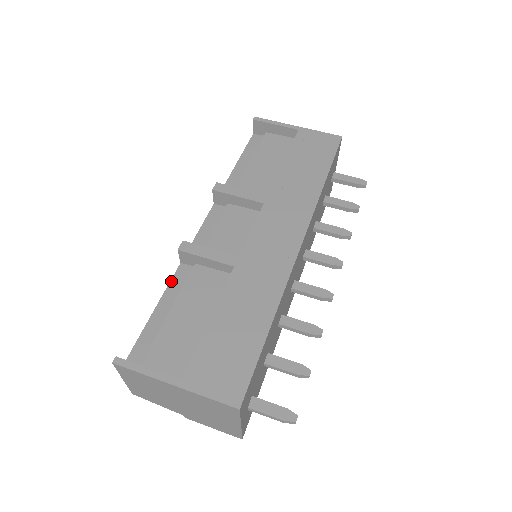
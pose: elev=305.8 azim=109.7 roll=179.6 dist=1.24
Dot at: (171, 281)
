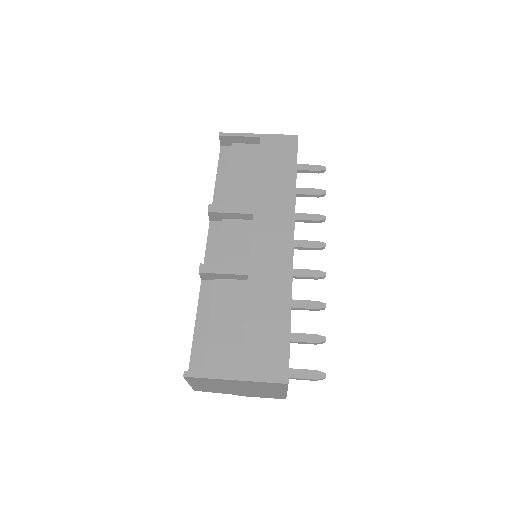
Dot at: (199, 298)
